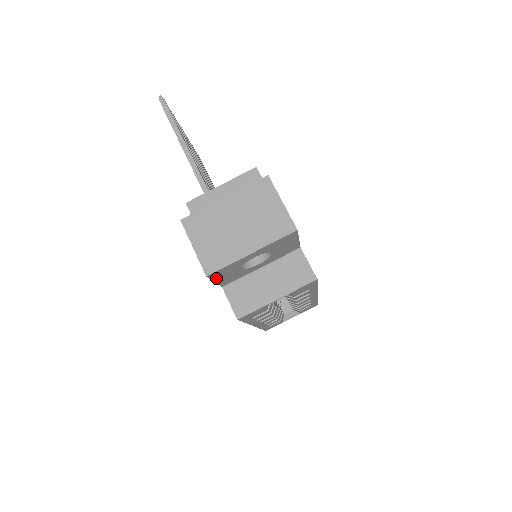
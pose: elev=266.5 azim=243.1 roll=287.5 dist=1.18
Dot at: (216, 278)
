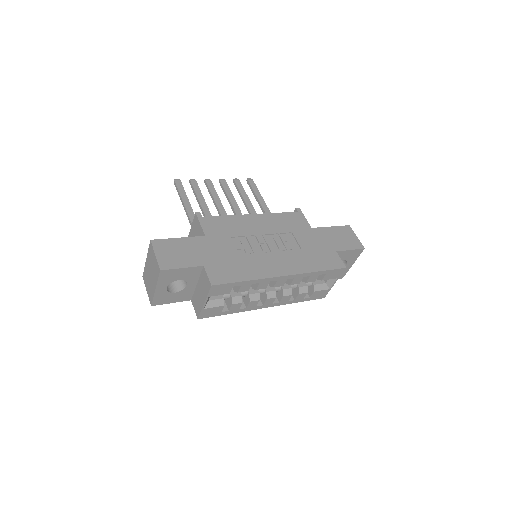
Dot at: (166, 302)
